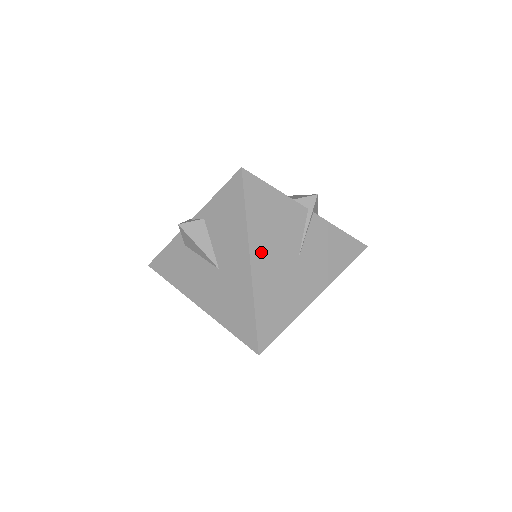
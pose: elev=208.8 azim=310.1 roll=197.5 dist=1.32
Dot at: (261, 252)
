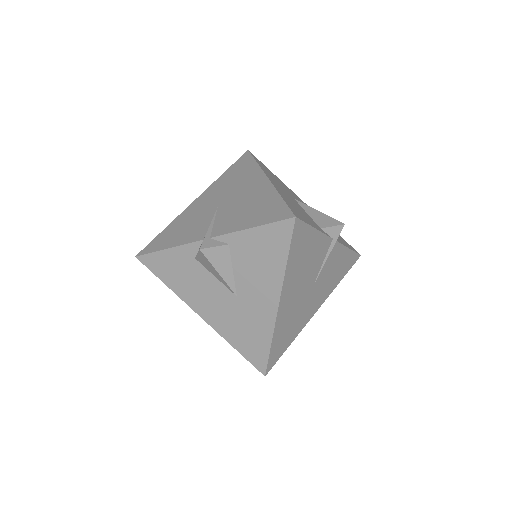
Dot at: (289, 292)
